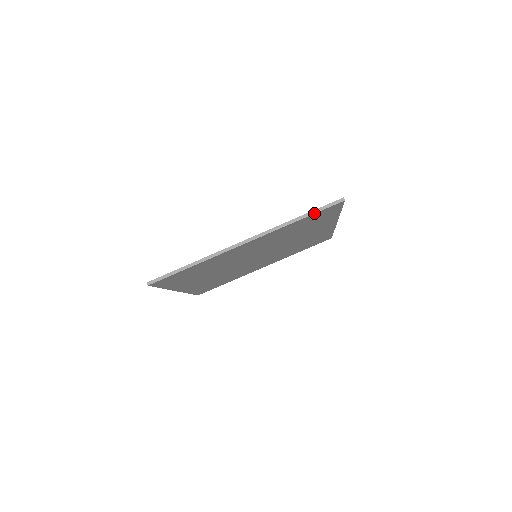
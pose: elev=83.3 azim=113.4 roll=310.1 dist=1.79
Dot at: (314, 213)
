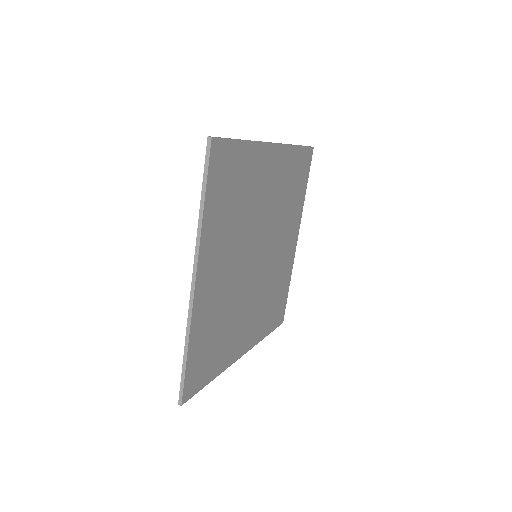
Dot at: (205, 184)
